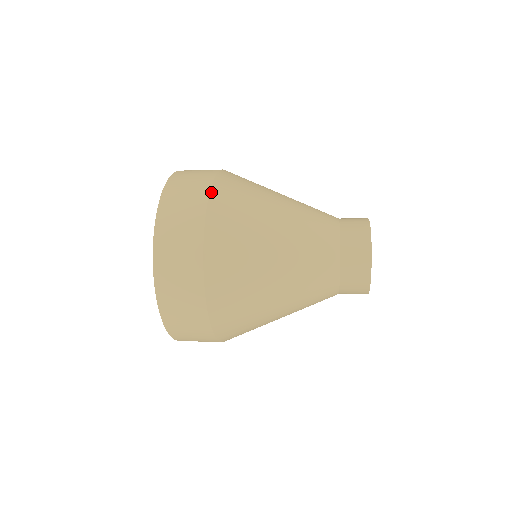
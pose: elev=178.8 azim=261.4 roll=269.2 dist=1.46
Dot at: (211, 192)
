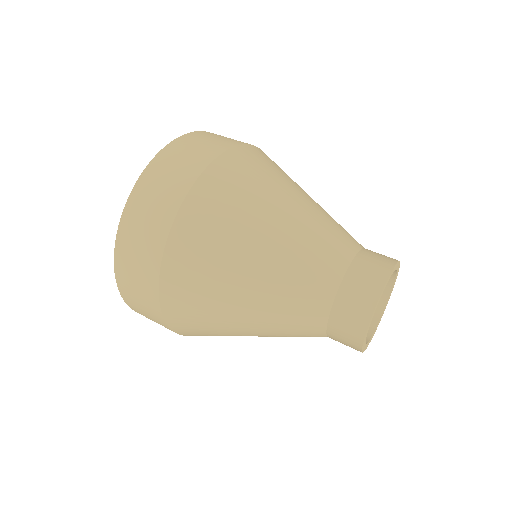
Dot at: (169, 238)
